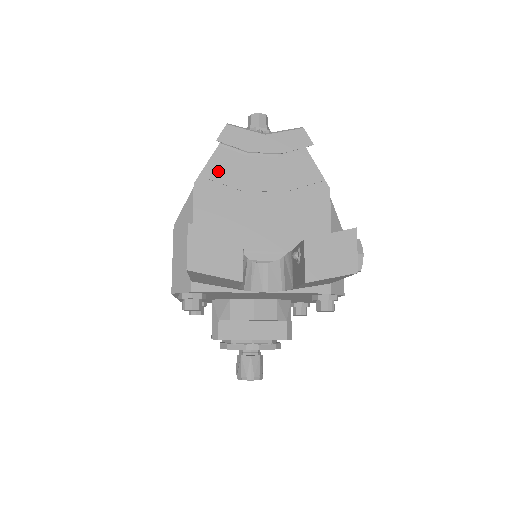
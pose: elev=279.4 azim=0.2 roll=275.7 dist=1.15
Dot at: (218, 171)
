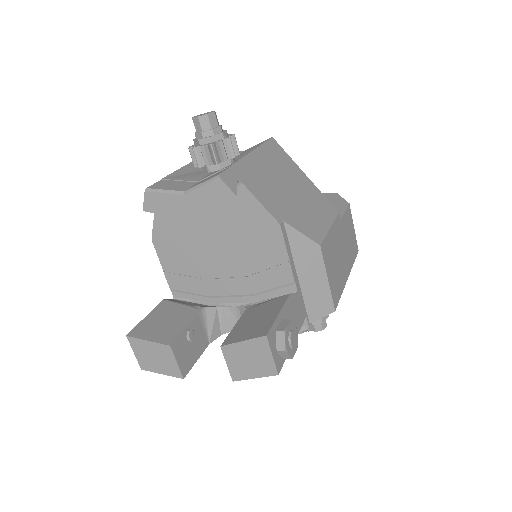
Dot at: (166, 225)
